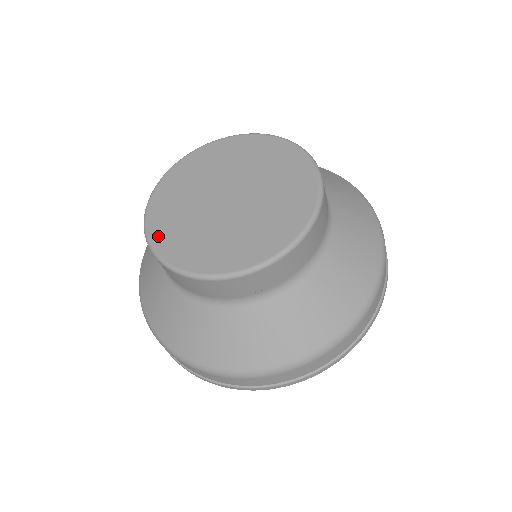
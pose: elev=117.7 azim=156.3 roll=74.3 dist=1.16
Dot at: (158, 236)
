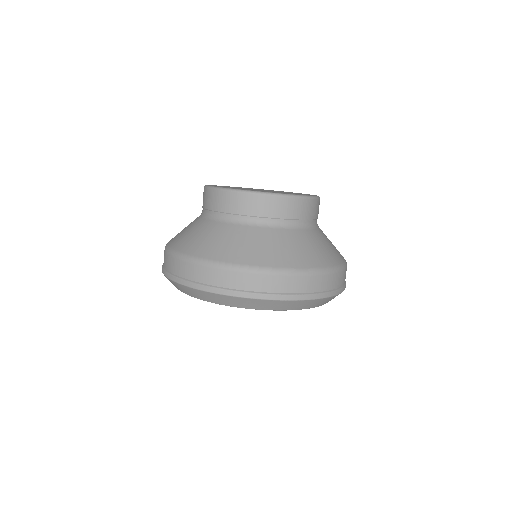
Dot at: occluded
